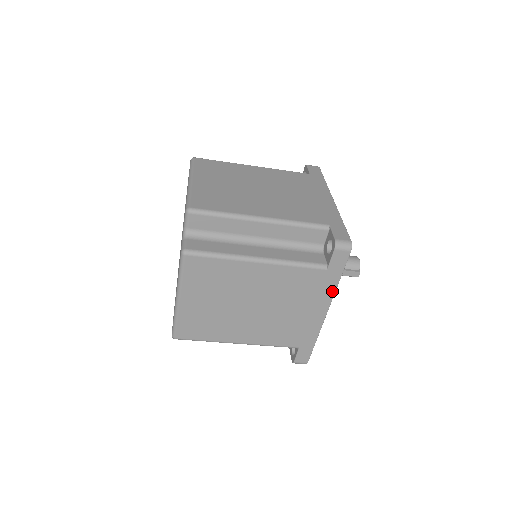
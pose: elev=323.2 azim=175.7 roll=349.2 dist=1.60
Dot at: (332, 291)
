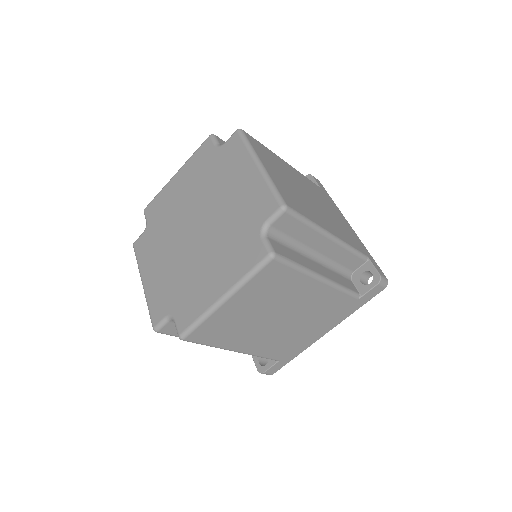
Dot at: (345, 317)
